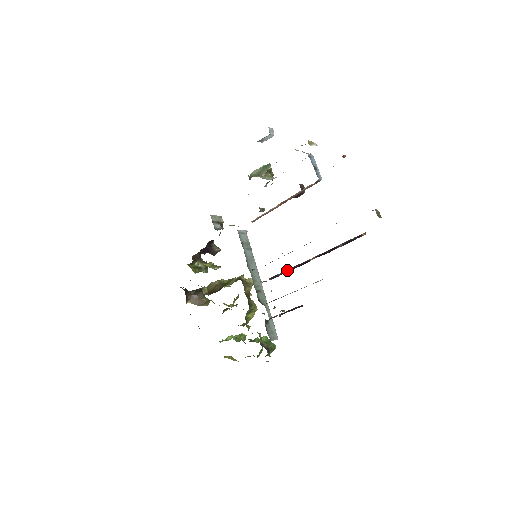
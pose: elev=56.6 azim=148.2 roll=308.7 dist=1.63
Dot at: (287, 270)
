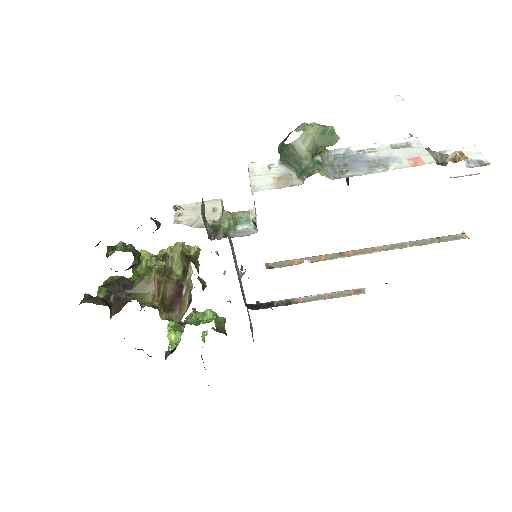
Dot at: occluded
